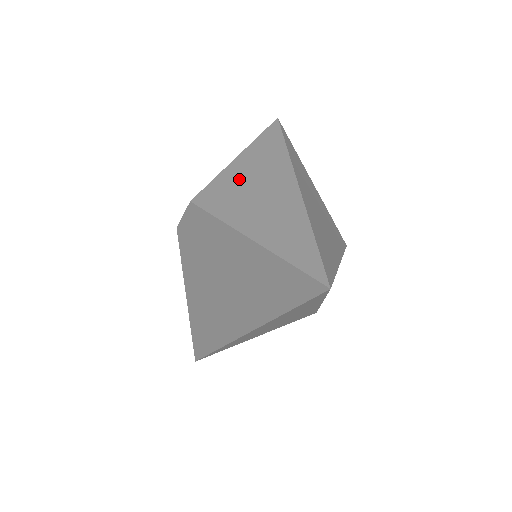
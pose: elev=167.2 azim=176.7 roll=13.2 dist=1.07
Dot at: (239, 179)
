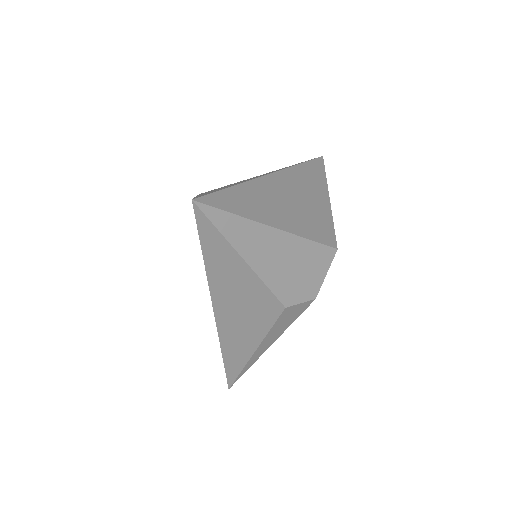
Dot at: occluded
